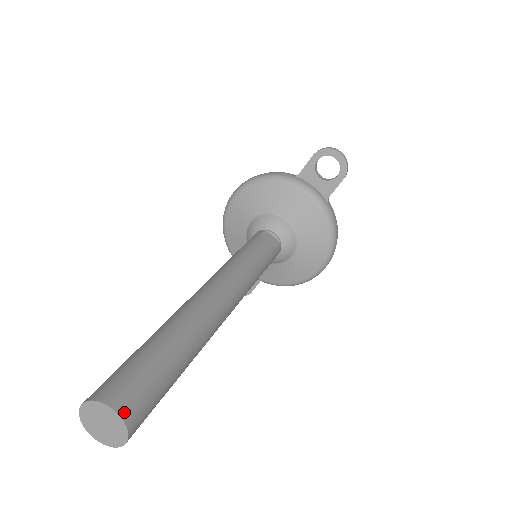
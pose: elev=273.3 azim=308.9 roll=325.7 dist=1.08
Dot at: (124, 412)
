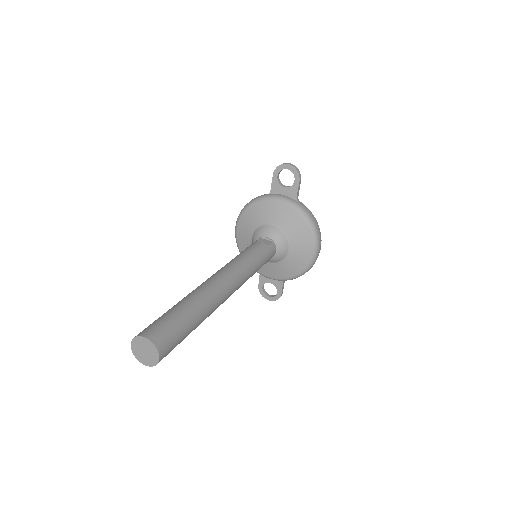
Dot at: (152, 338)
